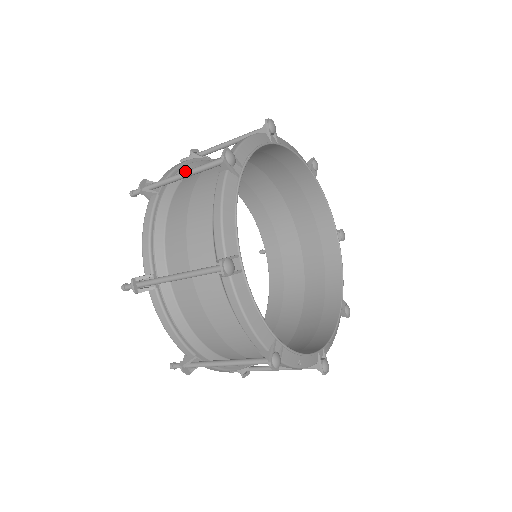
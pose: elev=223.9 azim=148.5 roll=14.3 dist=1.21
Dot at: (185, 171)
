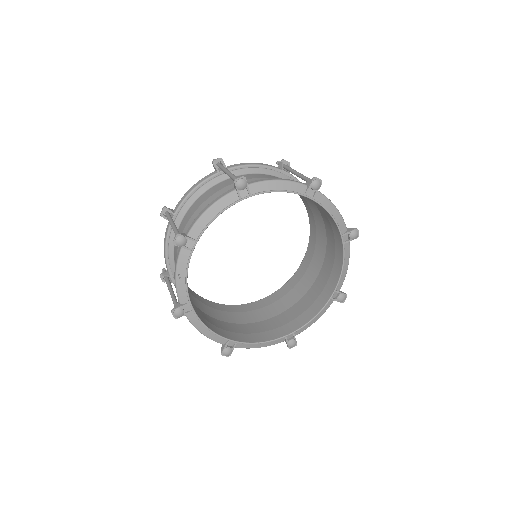
Dot at: occluded
